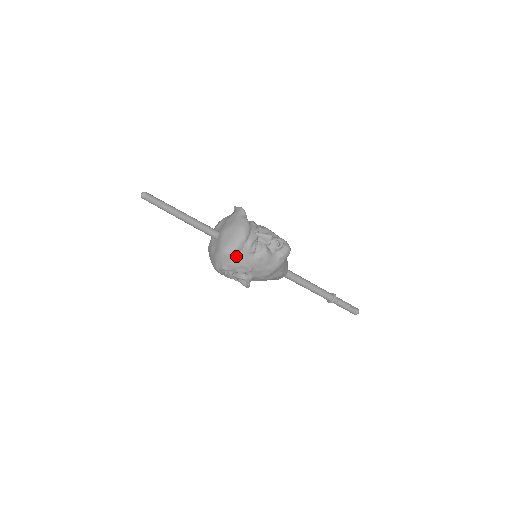
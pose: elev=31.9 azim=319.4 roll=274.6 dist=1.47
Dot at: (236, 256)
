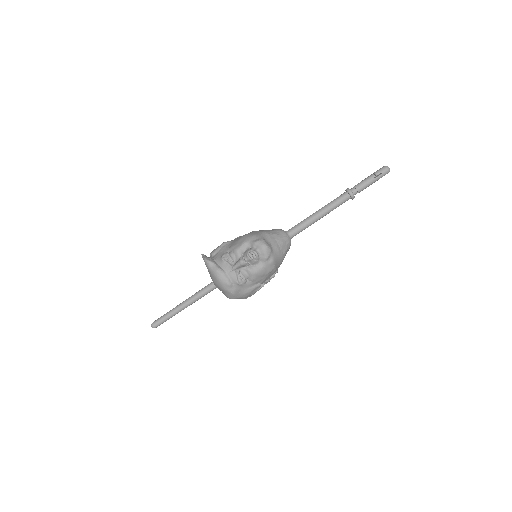
Dot at: (240, 294)
